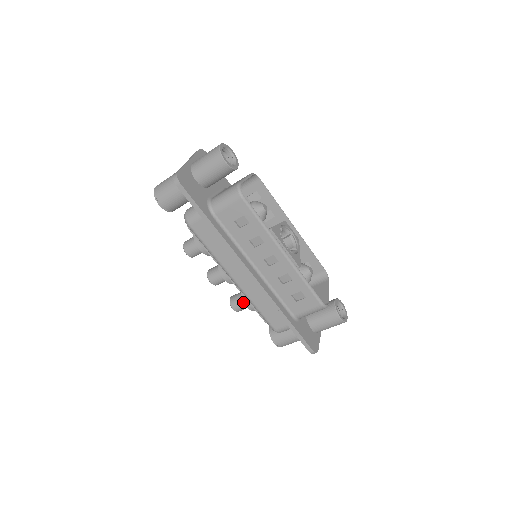
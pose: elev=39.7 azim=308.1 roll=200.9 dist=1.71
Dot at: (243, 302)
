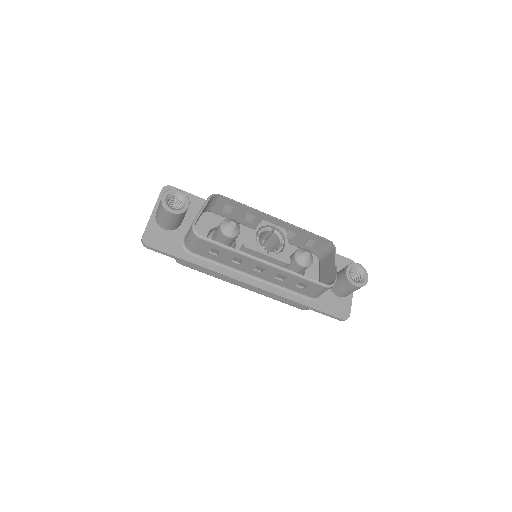
Dot at: occluded
